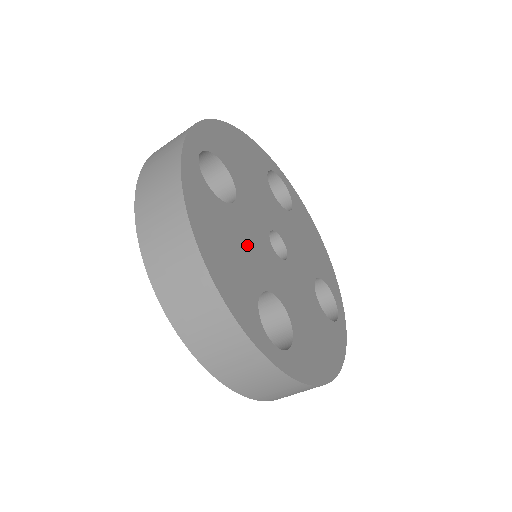
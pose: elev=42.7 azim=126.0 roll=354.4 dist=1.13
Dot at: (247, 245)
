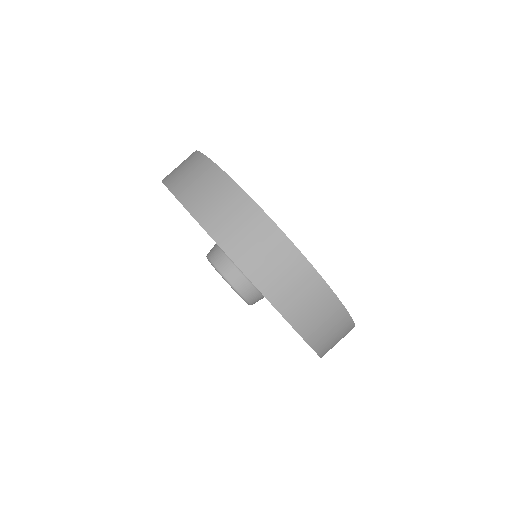
Dot at: occluded
